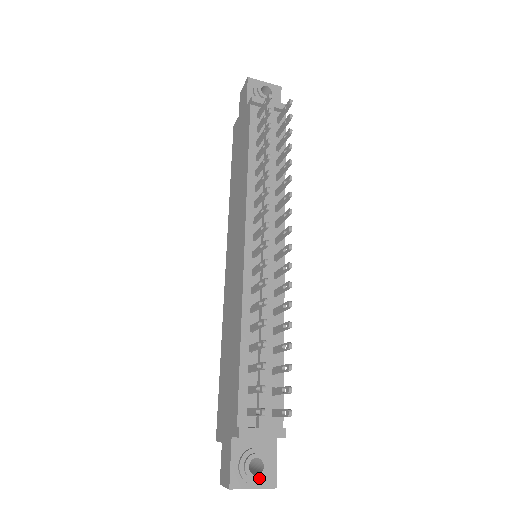
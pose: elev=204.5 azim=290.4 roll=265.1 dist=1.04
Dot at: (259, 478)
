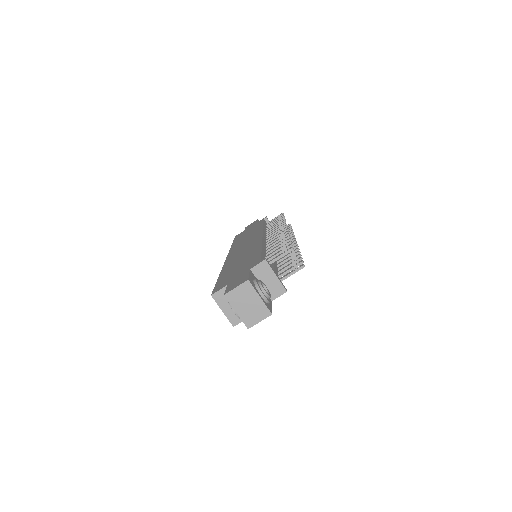
Dot at: (267, 293)
